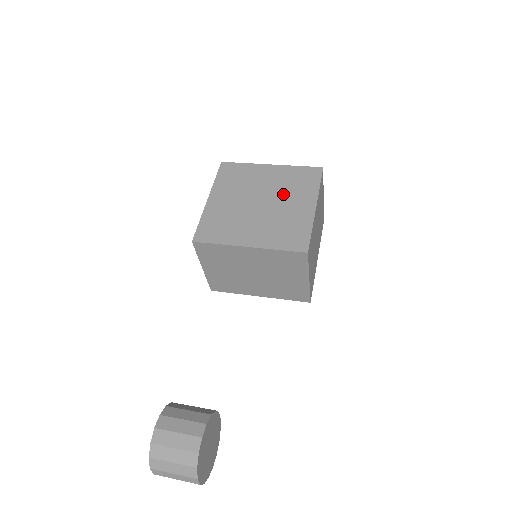
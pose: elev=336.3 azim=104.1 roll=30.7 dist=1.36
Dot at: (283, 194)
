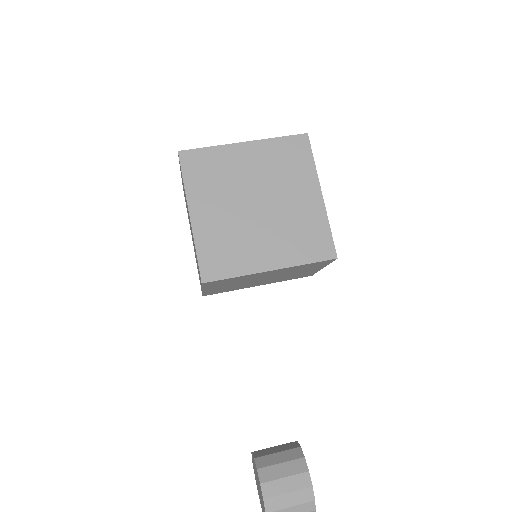
Dot at: (278, 185)
